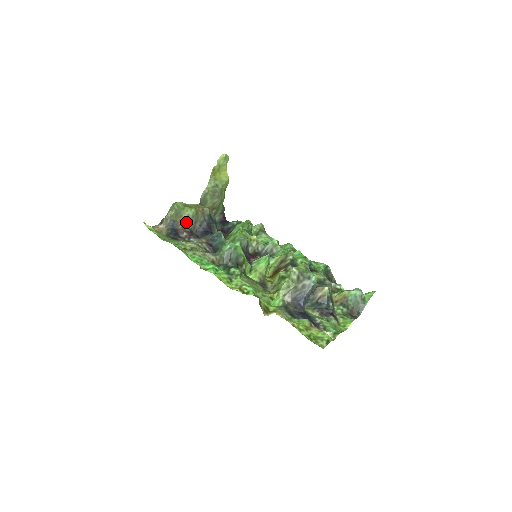
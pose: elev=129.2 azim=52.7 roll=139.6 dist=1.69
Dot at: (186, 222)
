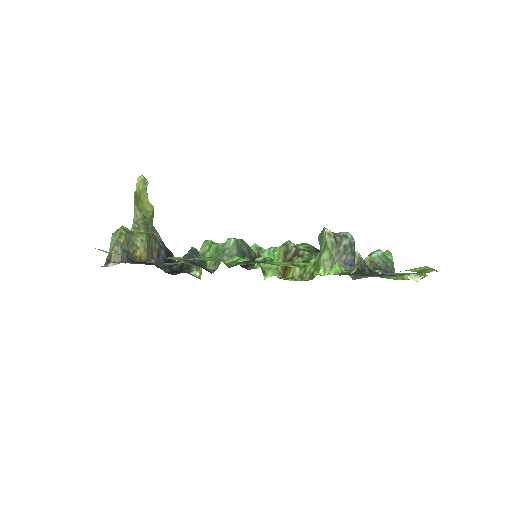
Dot at: (142, 252)
